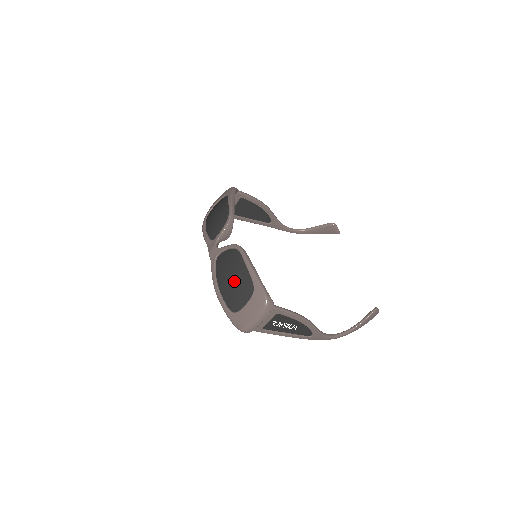
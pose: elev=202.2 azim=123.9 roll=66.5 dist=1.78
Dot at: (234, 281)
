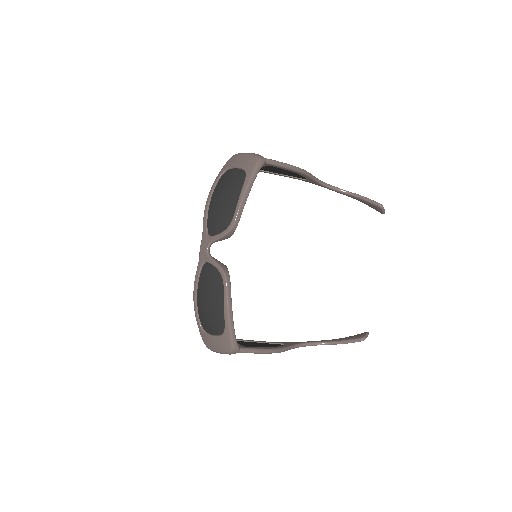
Dot at: (210, 308)
